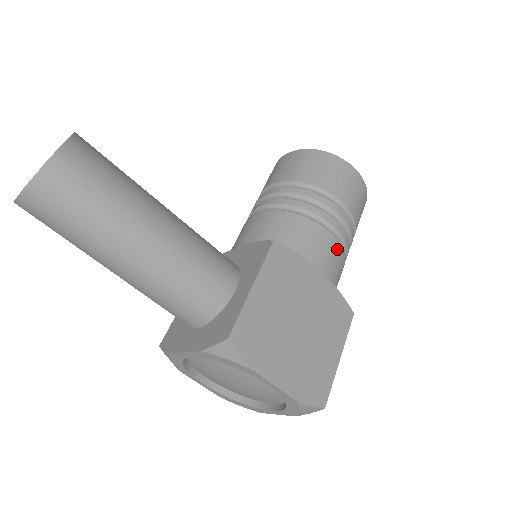
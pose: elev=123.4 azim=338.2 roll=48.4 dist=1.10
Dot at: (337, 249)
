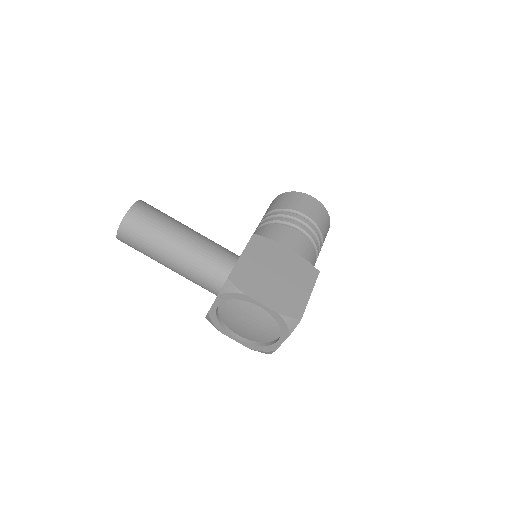
Dot at: (302, 238)
